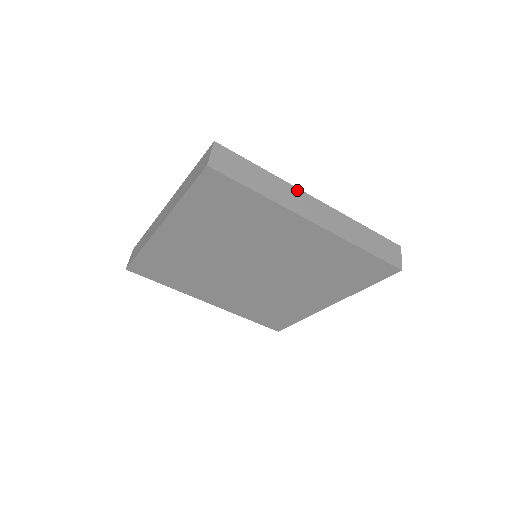
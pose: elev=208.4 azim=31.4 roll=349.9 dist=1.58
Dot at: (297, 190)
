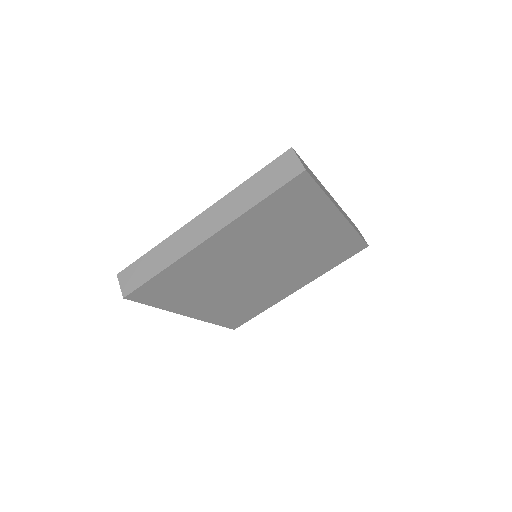
Dot at: (325, 189)
